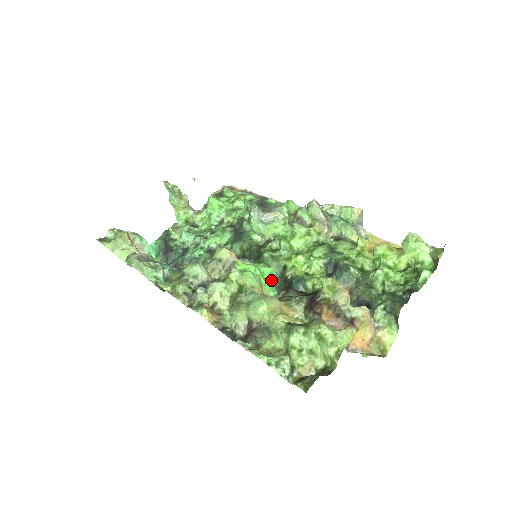
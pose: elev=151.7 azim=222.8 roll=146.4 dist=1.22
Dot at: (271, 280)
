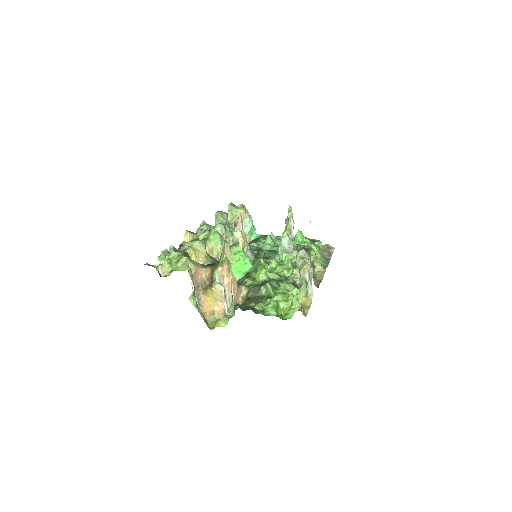
Dot at: (247, 272)
